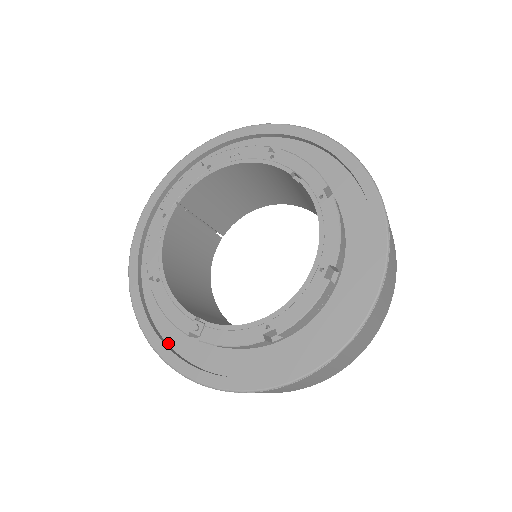
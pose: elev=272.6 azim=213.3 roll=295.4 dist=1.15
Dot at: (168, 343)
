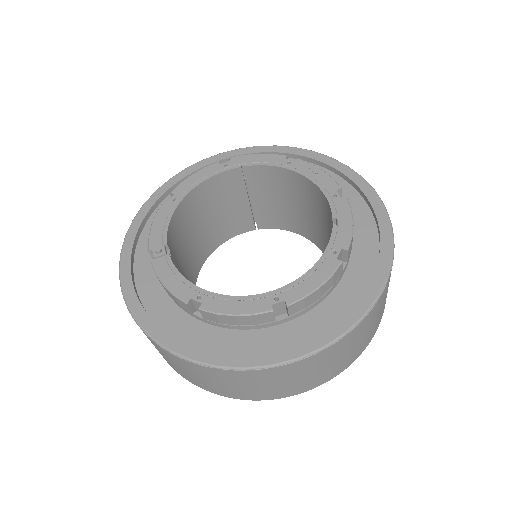
Dot at: (137, 248)
